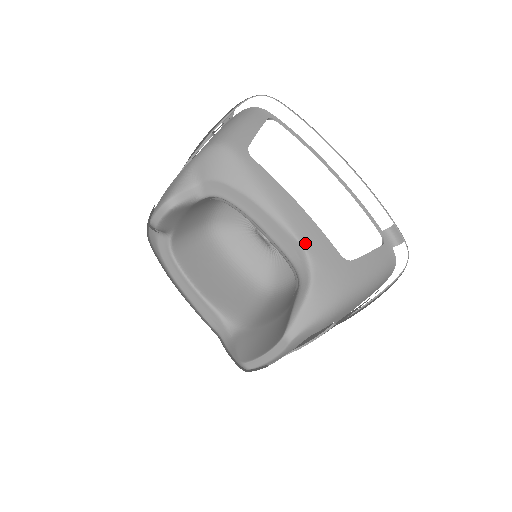
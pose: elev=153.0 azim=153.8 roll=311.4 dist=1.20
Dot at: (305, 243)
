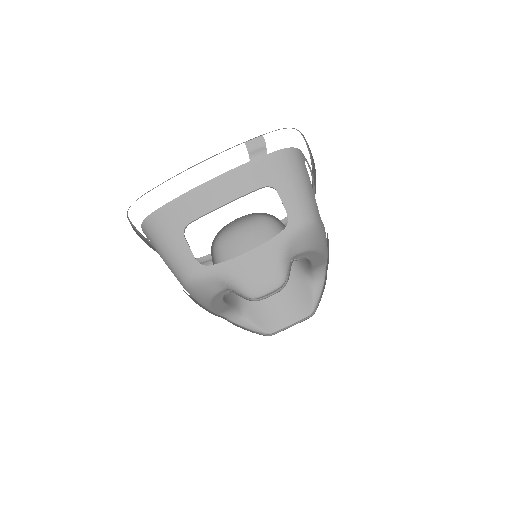
Dot at: occluded
